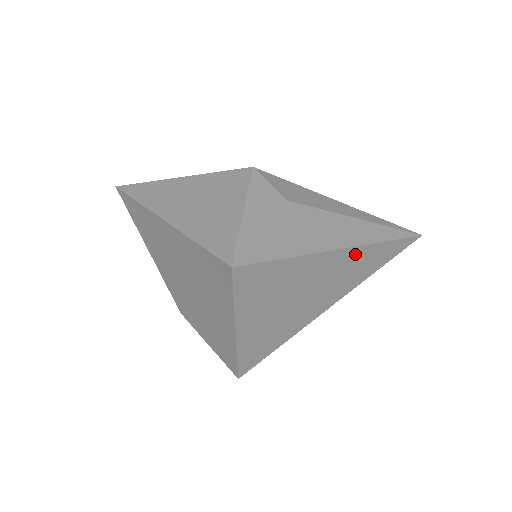
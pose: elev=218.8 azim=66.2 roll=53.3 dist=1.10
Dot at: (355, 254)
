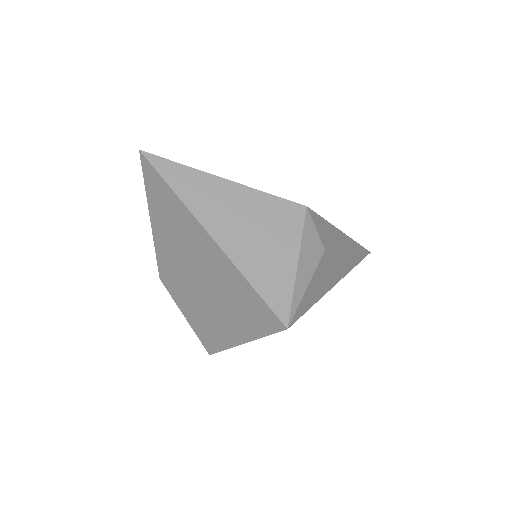
Dot at: occluded
